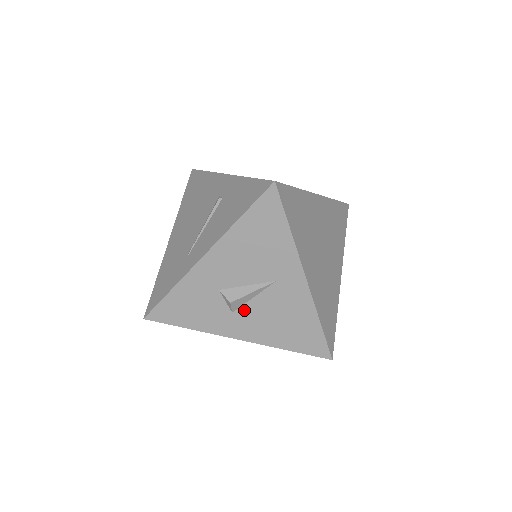
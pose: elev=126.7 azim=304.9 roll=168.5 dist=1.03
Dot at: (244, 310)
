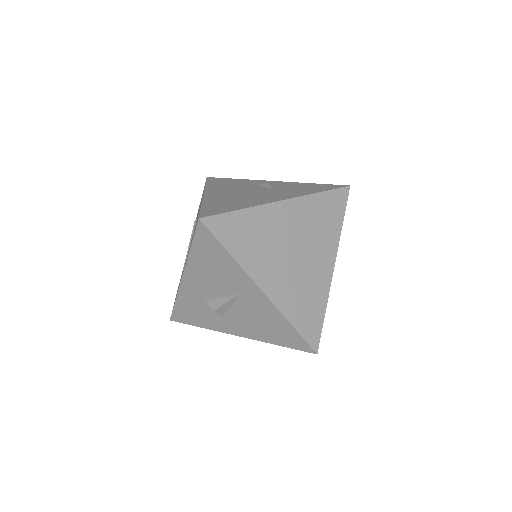
Dot at: (230, 315)
